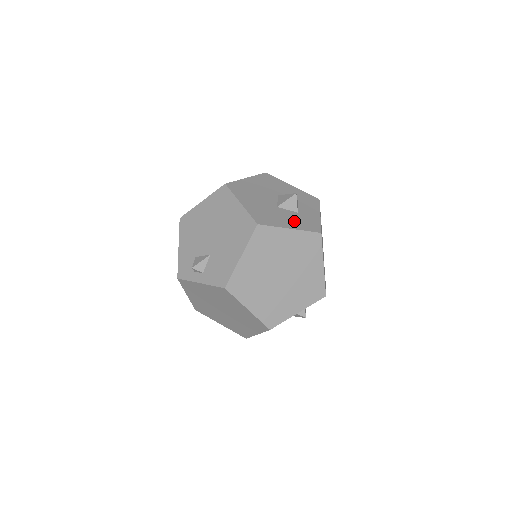
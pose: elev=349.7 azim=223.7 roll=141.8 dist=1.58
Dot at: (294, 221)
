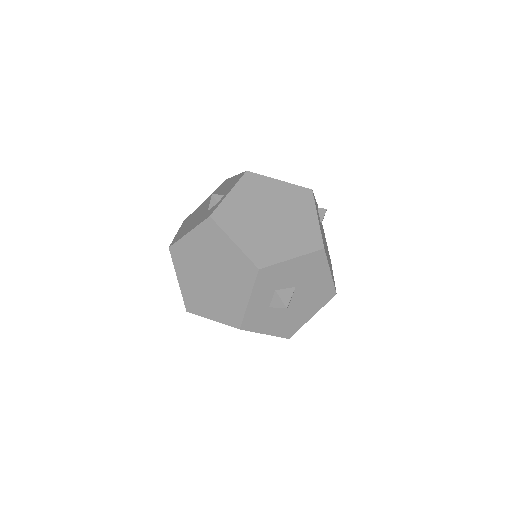
Dot at: occluded
